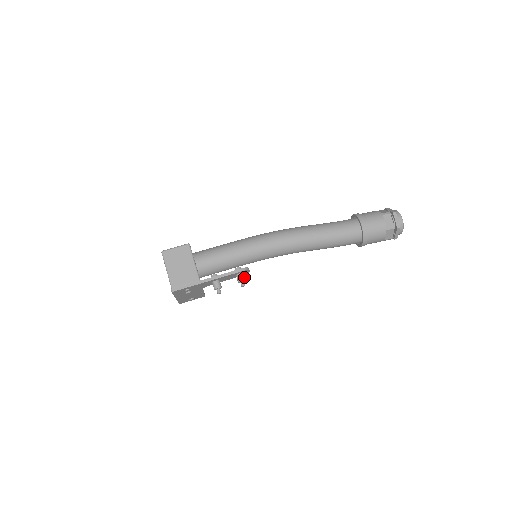
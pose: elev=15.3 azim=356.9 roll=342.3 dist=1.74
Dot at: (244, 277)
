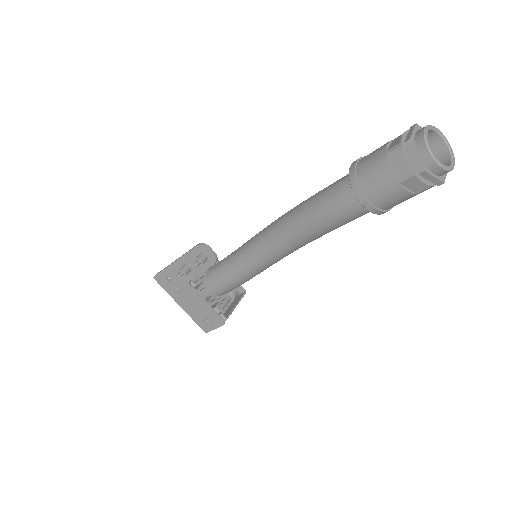
Dot at: (201, 256)
